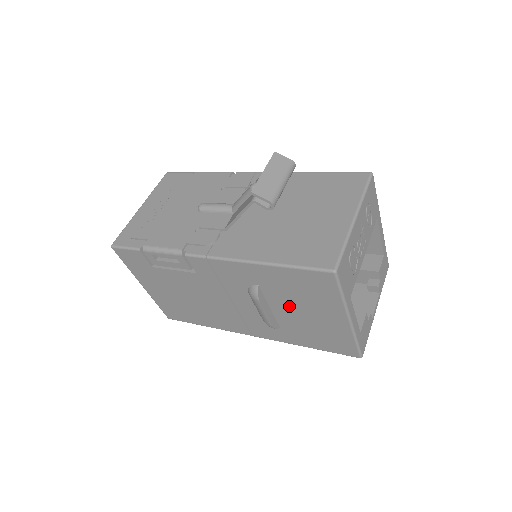
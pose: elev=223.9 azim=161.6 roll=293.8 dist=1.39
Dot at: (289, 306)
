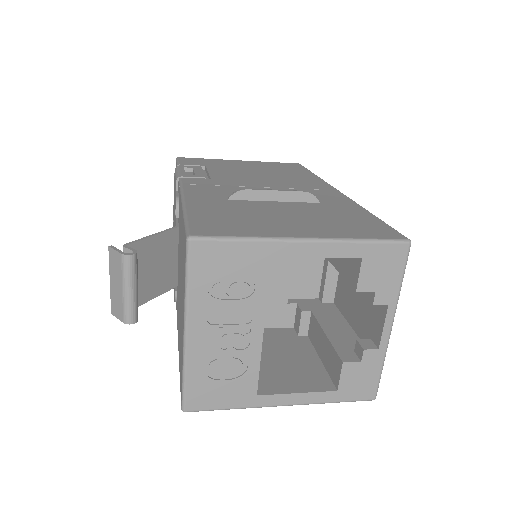
Dot at: occluded
